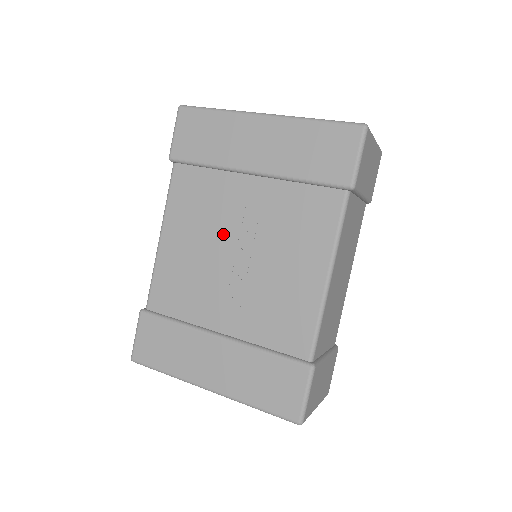
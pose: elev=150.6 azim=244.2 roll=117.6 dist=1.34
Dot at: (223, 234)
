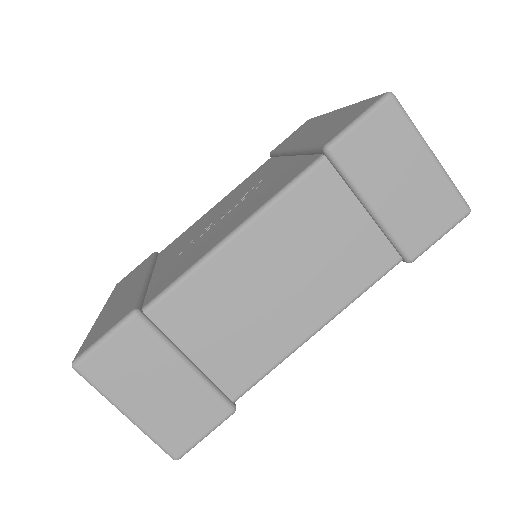
Dot at: (234, 200)
